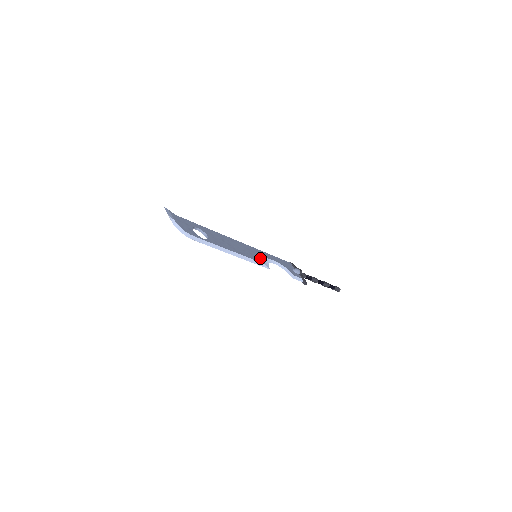
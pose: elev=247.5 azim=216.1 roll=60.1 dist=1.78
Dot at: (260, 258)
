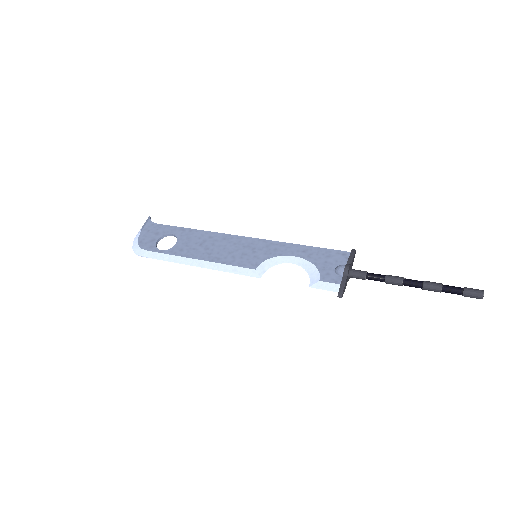
Dot at: (257, 259)
